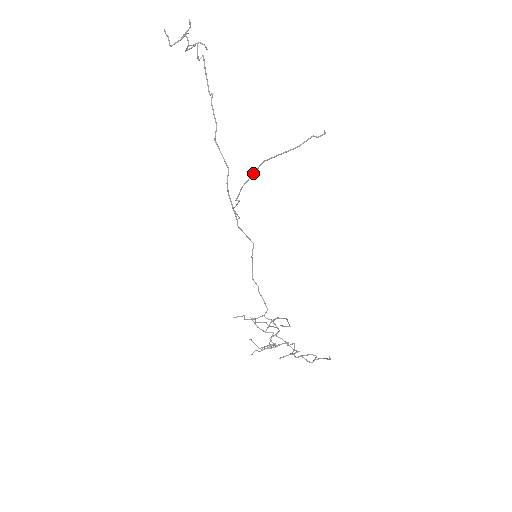
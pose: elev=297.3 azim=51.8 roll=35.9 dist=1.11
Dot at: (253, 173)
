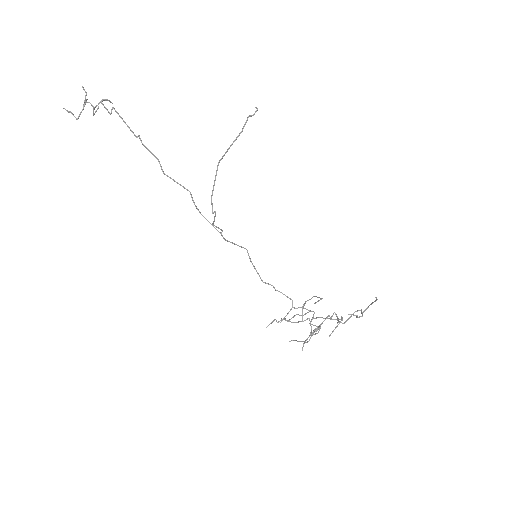
Dot at: (215, 179)
